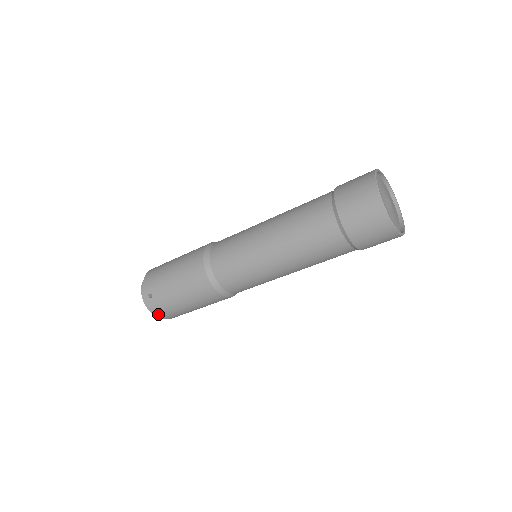
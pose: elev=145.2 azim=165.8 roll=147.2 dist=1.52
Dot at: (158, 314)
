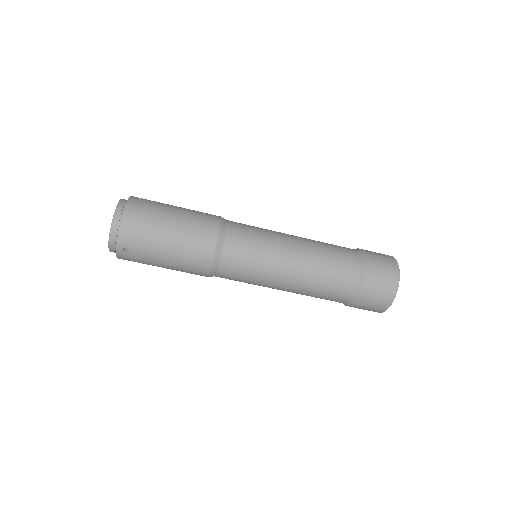
Dot at: occluded
